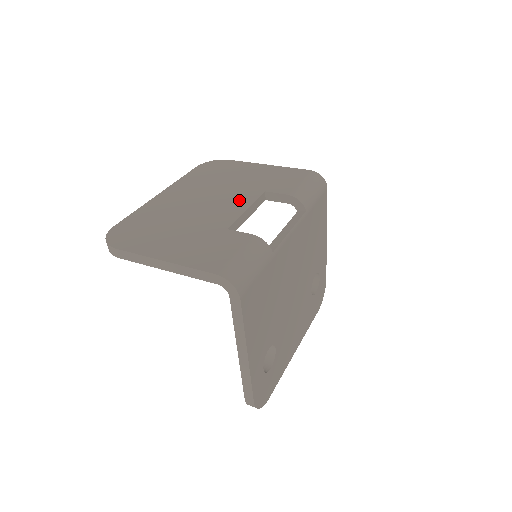
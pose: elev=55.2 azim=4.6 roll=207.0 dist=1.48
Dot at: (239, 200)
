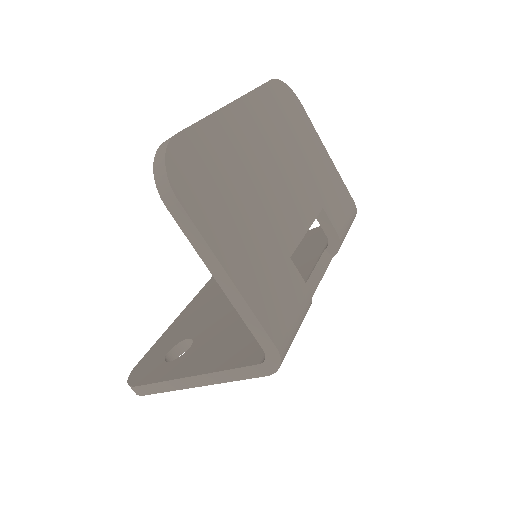
Dot at: (304, 205)
